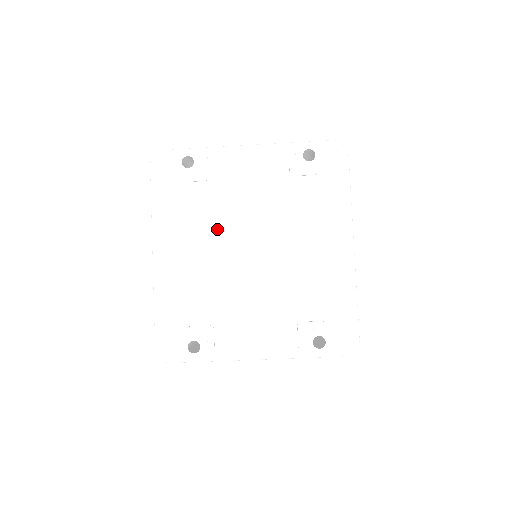
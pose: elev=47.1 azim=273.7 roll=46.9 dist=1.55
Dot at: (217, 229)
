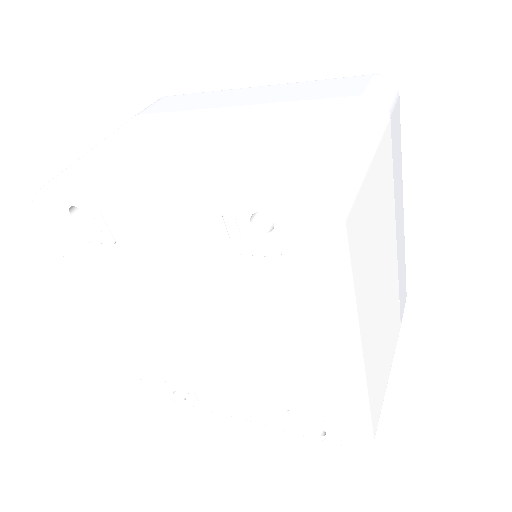
Dot at: (156, 303)
